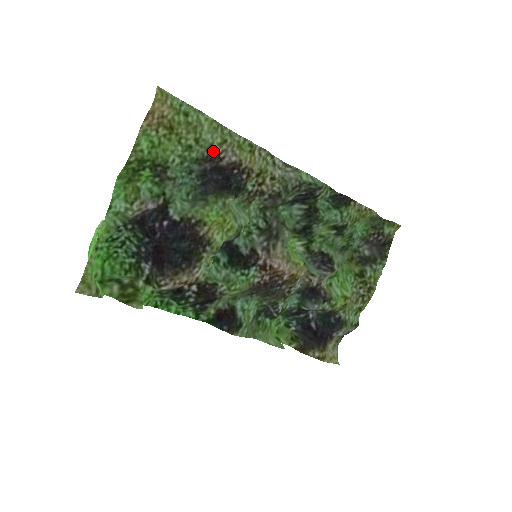
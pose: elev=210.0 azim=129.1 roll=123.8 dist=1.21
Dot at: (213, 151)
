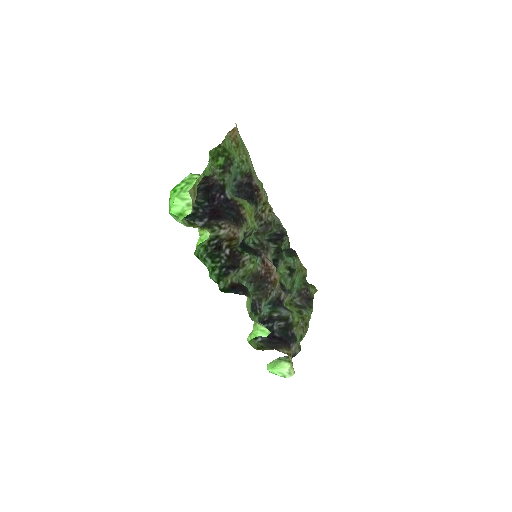
Dot at: (251, 172)
